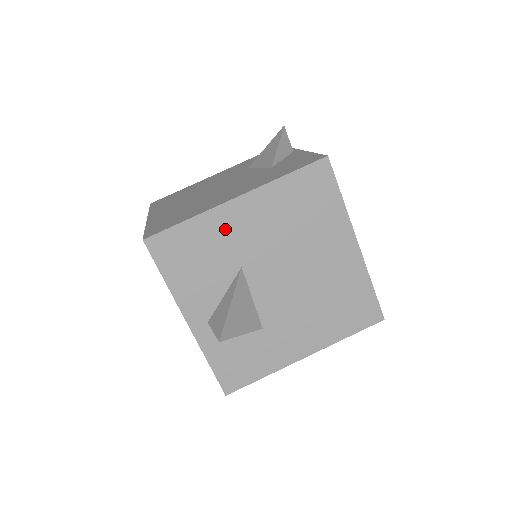
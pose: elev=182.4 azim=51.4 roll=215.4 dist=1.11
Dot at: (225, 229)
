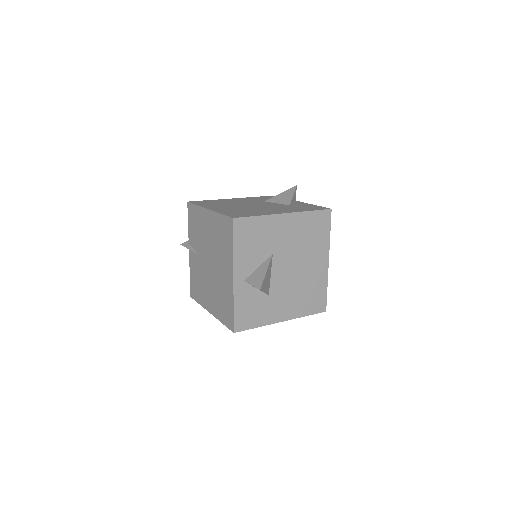
Dot at: (274, 229)
